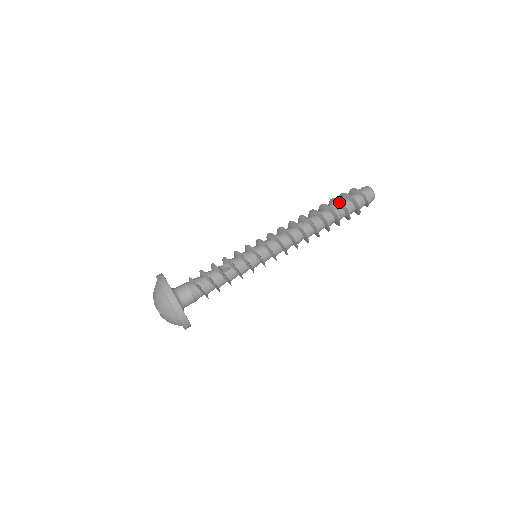
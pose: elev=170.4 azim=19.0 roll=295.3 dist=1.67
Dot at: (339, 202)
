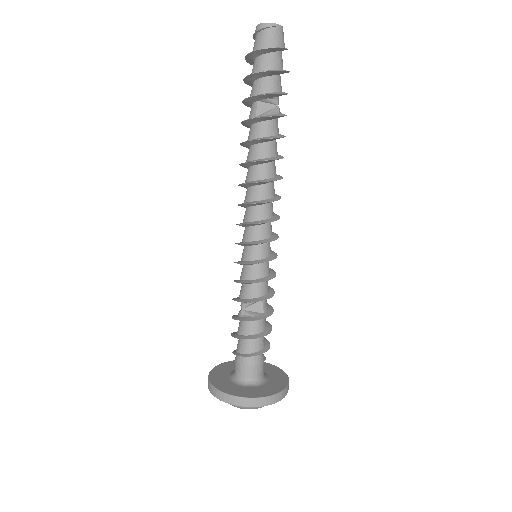
Dot at: (271, 96)
